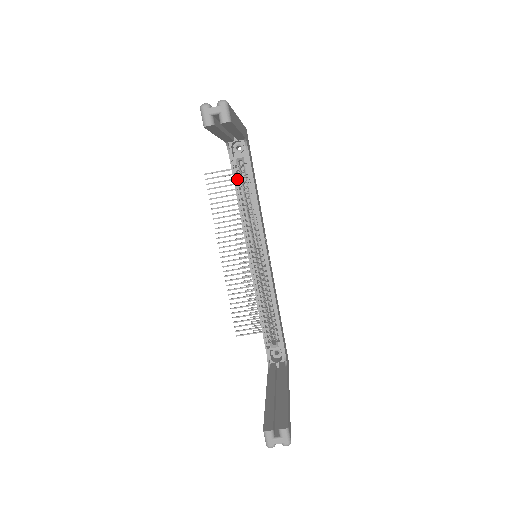
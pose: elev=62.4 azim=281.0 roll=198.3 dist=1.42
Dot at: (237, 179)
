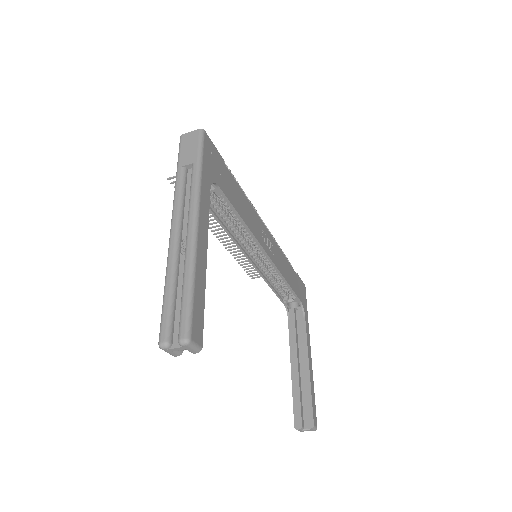
Dot at: (213, 208)
